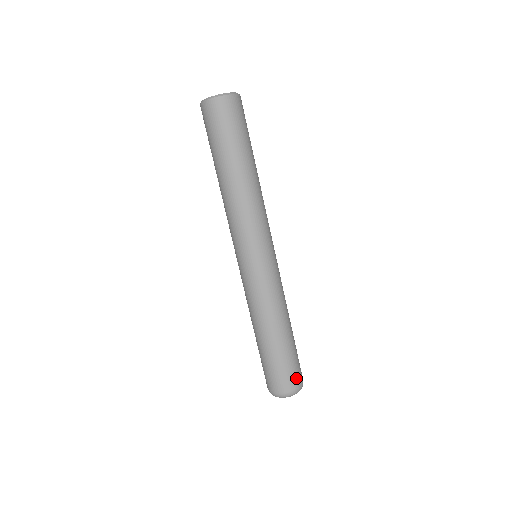
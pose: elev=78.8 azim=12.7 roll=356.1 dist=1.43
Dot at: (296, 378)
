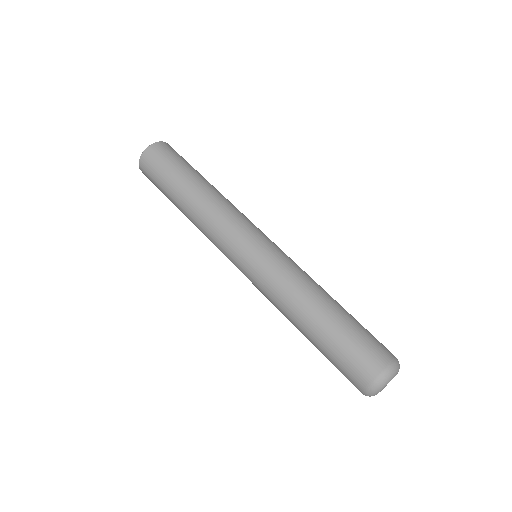
Dot at: (379, 352)
